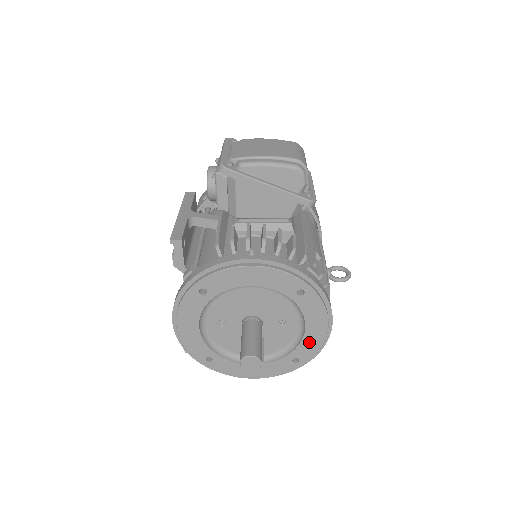
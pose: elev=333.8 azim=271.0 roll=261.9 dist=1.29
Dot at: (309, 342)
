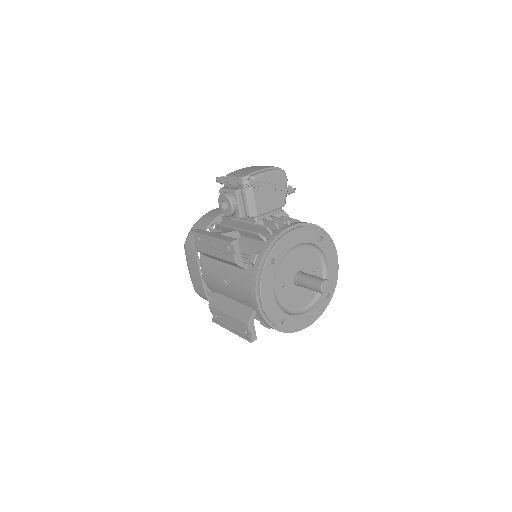
Dot at: (331, 277)
